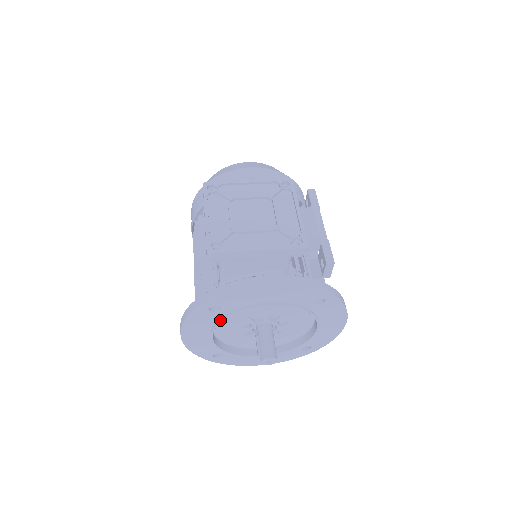
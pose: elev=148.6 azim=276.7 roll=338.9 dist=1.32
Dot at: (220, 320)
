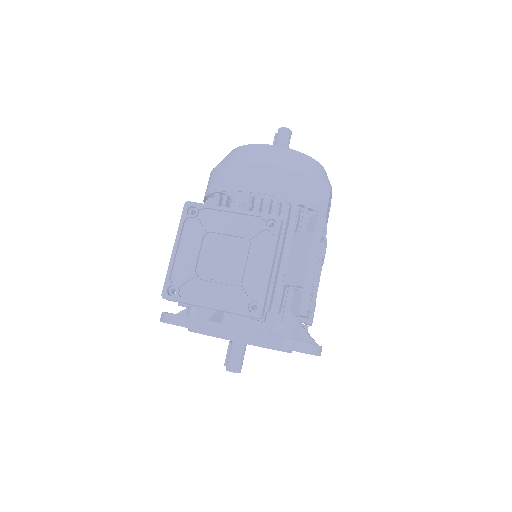
Dot at: (190, 330)
